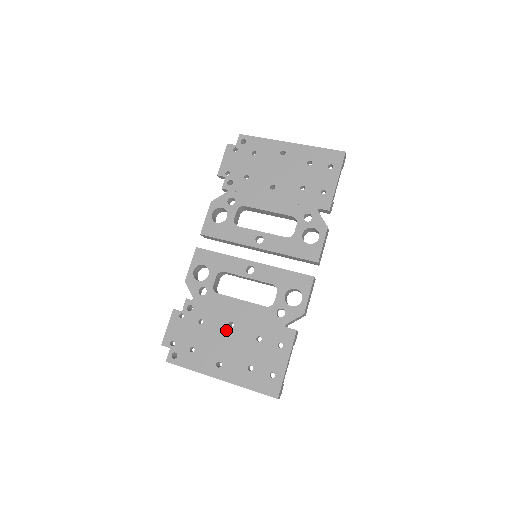
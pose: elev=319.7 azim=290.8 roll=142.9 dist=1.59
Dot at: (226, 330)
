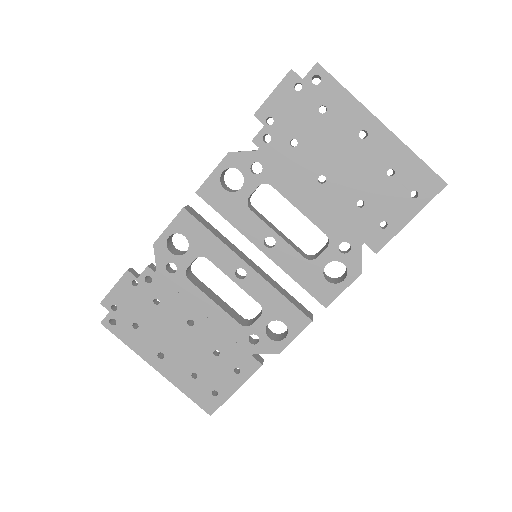
Dot at: (183, 326)
